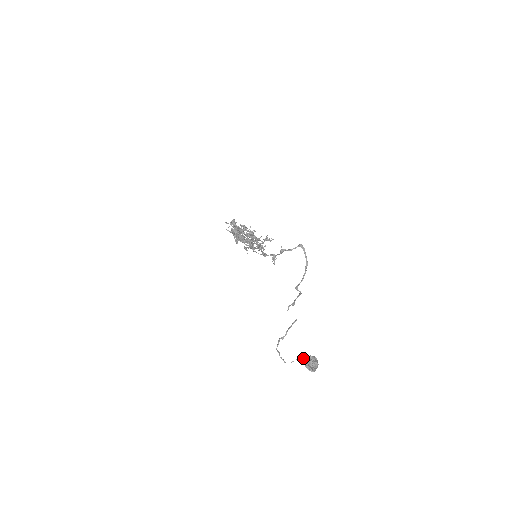
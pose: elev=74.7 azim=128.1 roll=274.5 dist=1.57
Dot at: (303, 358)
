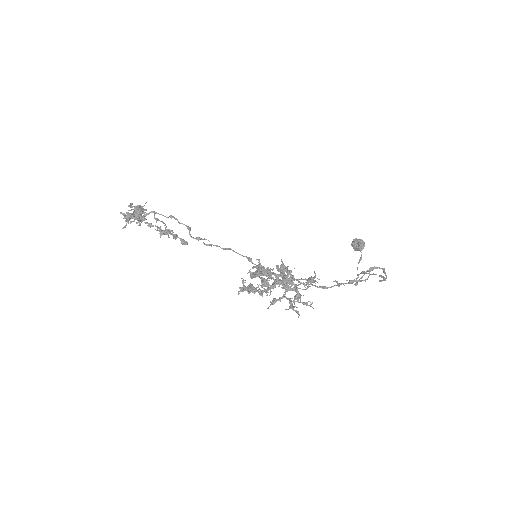
Dot at: (361, 258)
